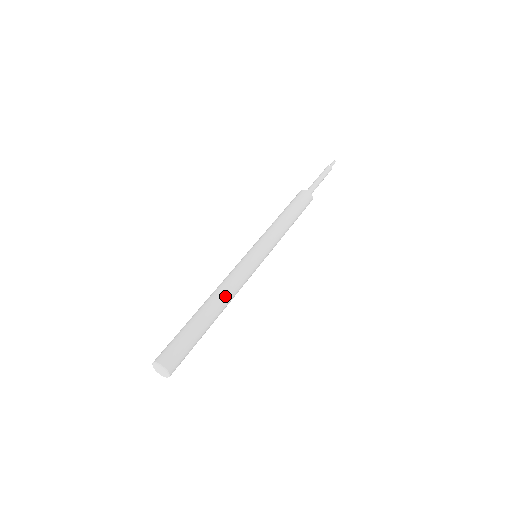
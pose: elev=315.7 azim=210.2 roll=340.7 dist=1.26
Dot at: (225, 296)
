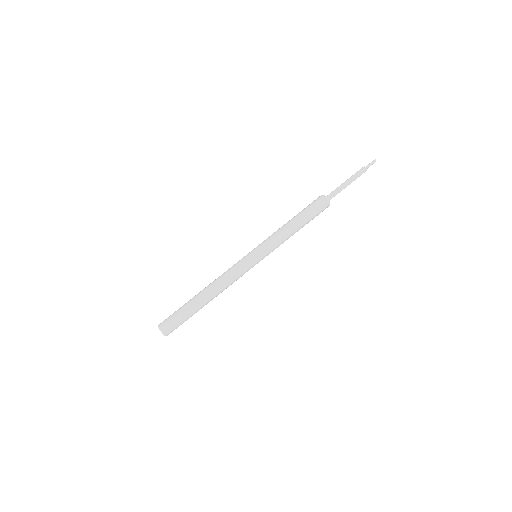
Dot at: (219, 291)
